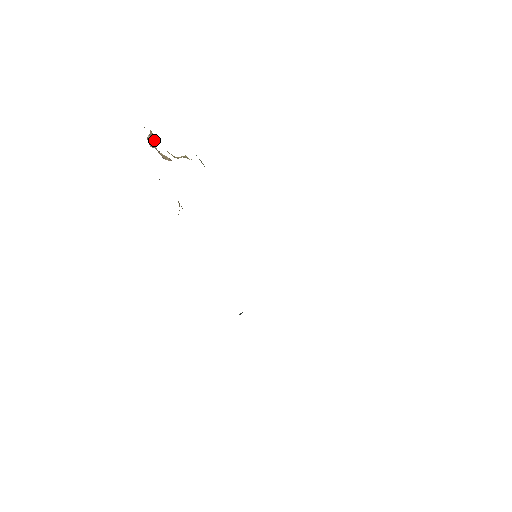
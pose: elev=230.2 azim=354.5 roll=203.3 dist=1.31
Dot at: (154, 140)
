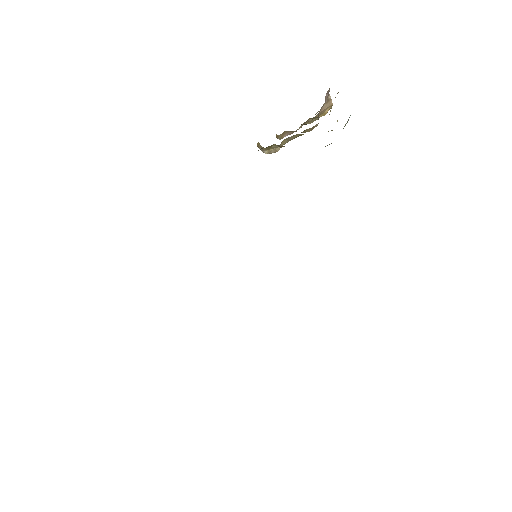
Dot at: occluded
